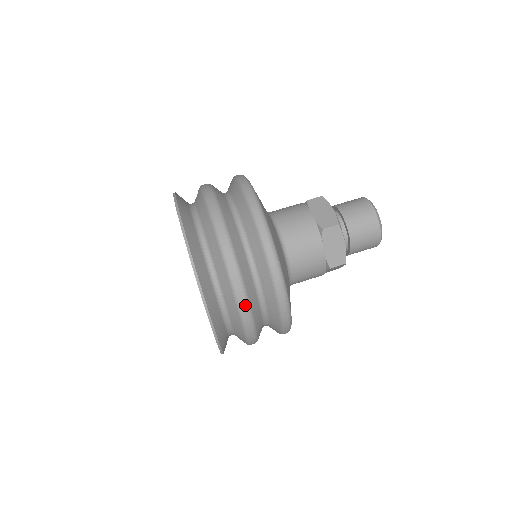
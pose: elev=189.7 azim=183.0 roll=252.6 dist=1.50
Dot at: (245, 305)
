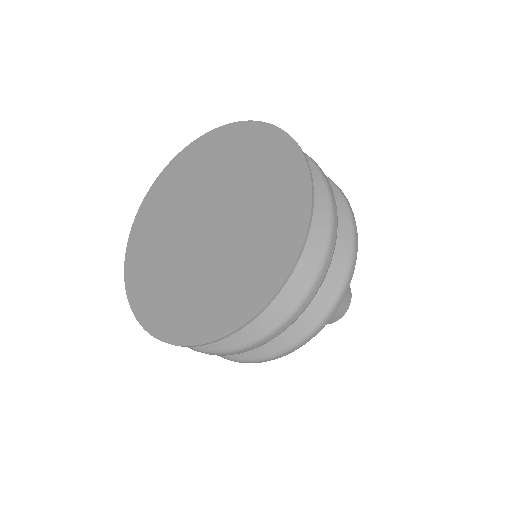
Dot at: (295, 319)
